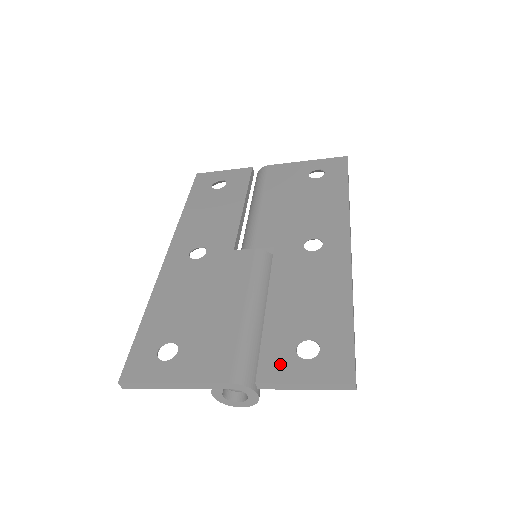
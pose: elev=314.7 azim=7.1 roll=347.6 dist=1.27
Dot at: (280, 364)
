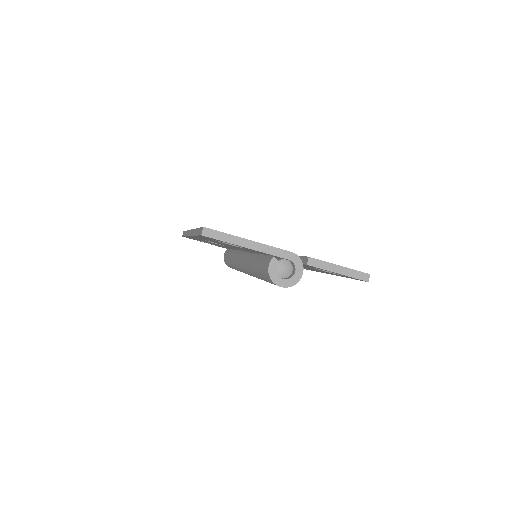
Dot at: occluded
